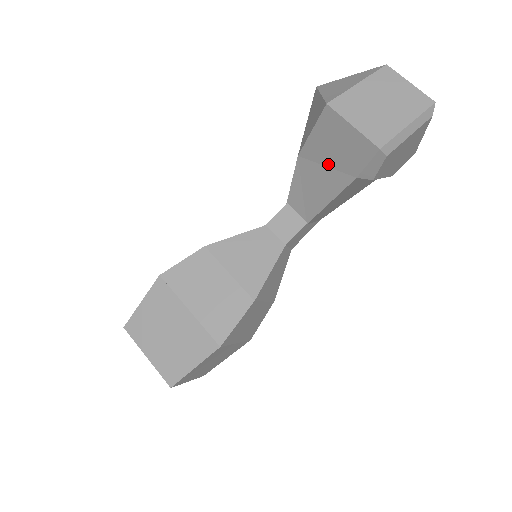
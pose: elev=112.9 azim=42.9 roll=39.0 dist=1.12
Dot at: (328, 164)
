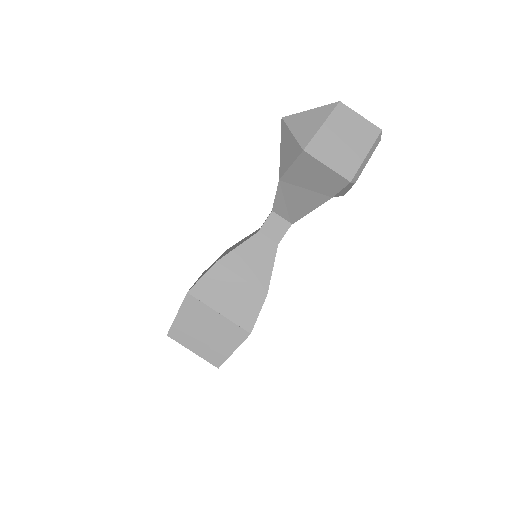
Dot at: (307, 187)
